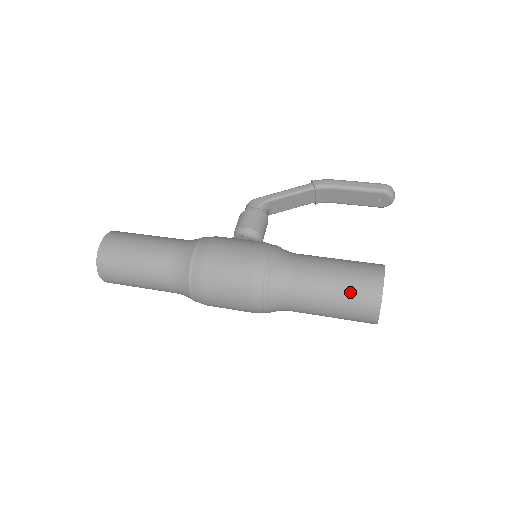
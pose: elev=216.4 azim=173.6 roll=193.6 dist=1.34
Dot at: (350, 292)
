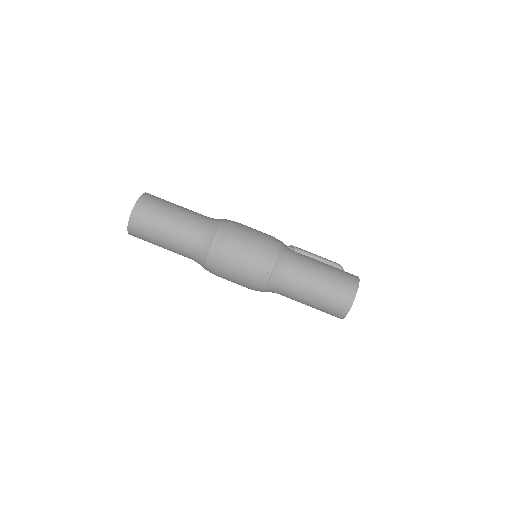
Dot at: (337, 276)
